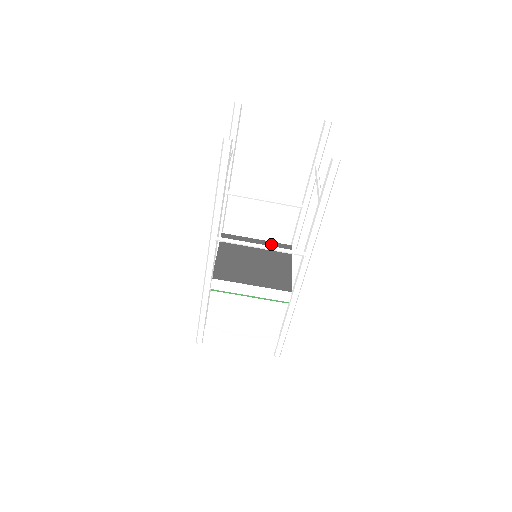
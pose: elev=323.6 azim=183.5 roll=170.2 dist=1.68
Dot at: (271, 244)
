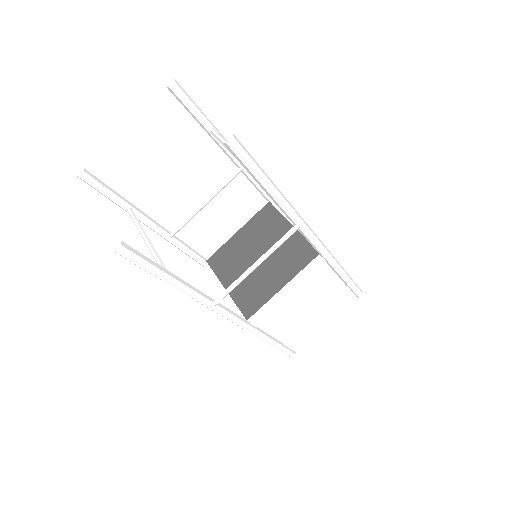
Dot at: (253, 222)
